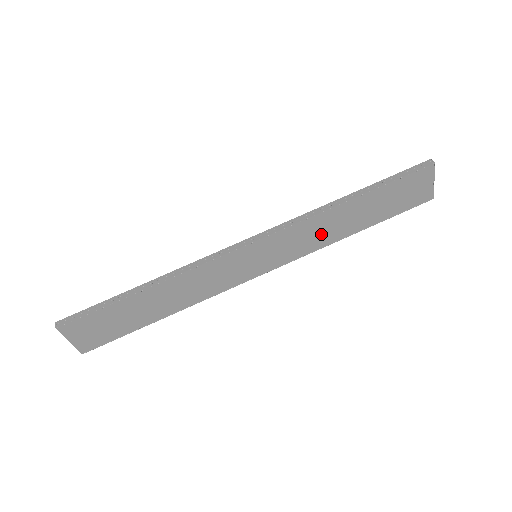
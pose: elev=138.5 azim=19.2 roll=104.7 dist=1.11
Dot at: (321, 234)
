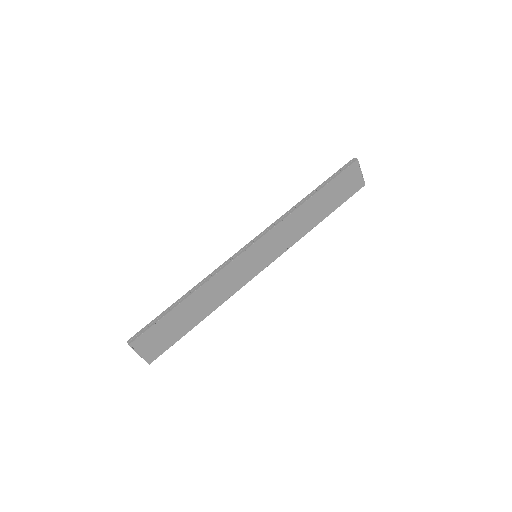
Dot at: (297, 228)
